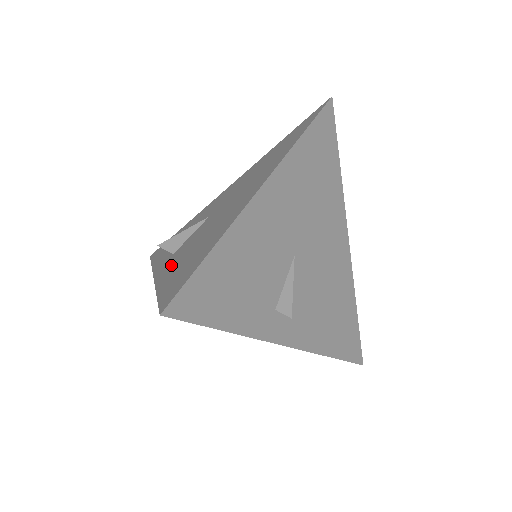
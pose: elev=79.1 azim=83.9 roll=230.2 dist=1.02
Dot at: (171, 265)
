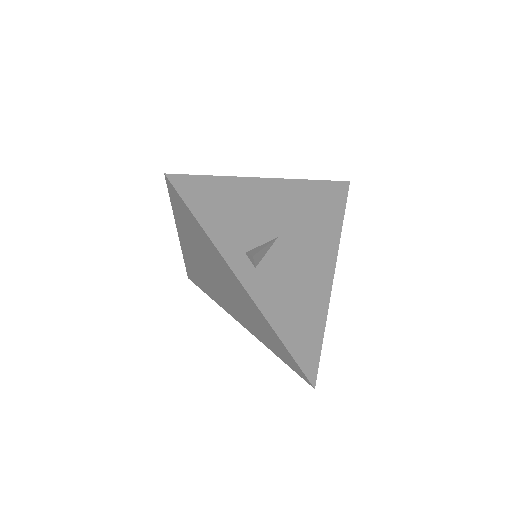
Dot at: occluded
